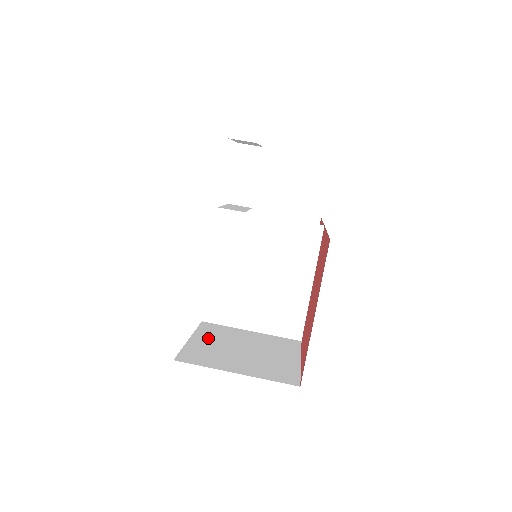
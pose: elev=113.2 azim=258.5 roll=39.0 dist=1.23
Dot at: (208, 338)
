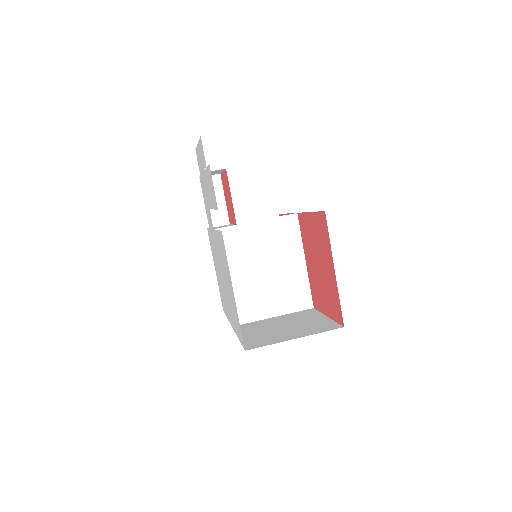
Dot at: (250, 332)
